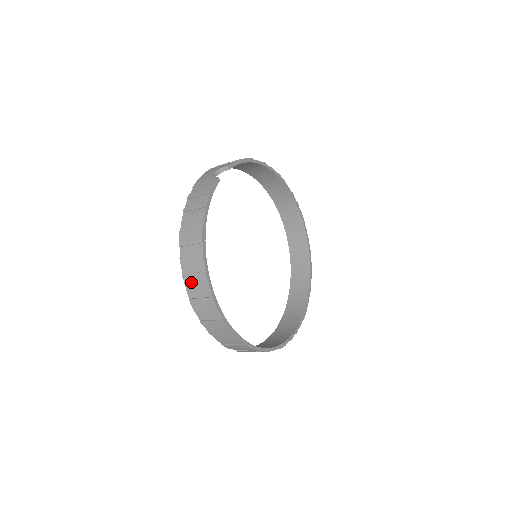
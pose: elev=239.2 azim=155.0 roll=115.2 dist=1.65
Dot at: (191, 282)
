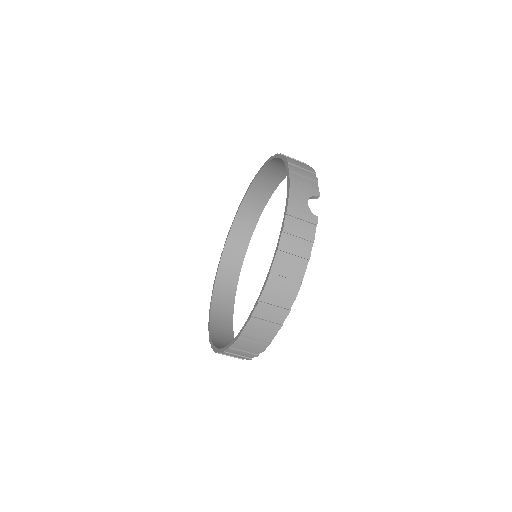
Dot at: (257, 325)
